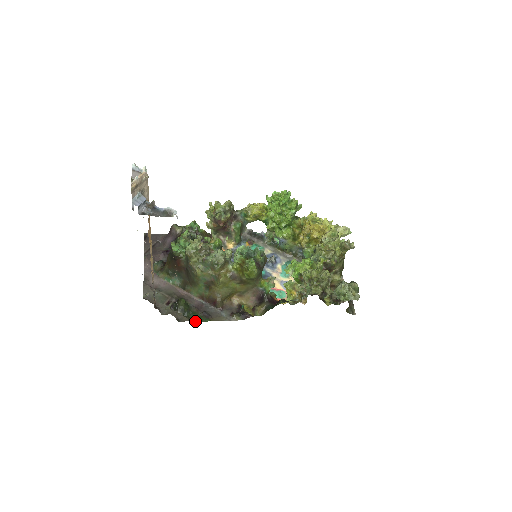
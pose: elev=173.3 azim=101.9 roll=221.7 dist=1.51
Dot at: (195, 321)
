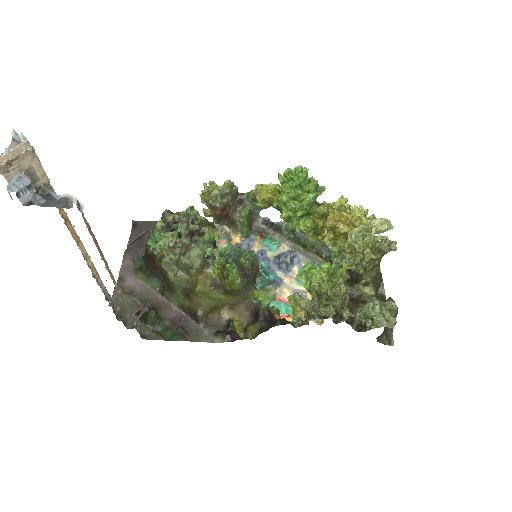
Dot at: (166, 339)
